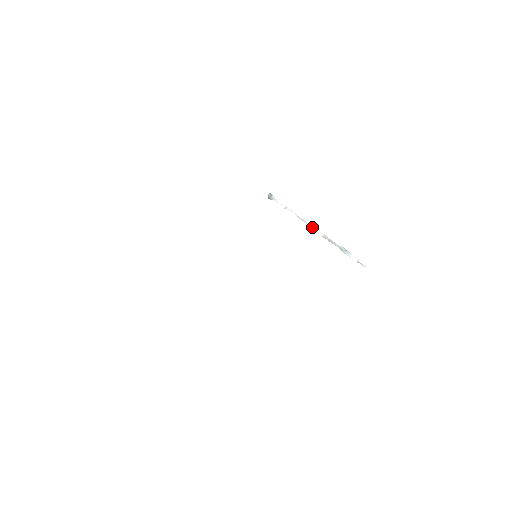
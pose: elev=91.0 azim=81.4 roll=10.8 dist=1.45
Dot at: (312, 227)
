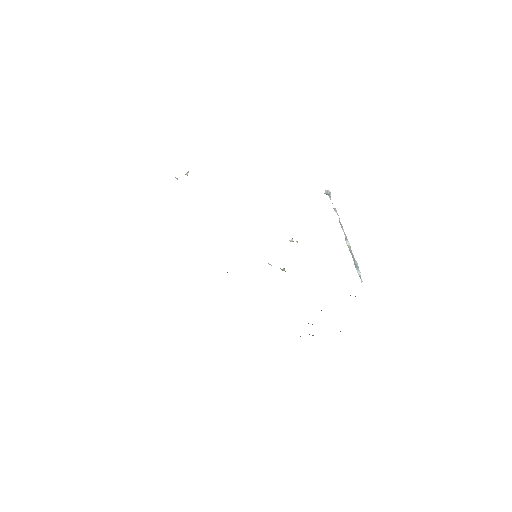
Dot at: (345, 235)
